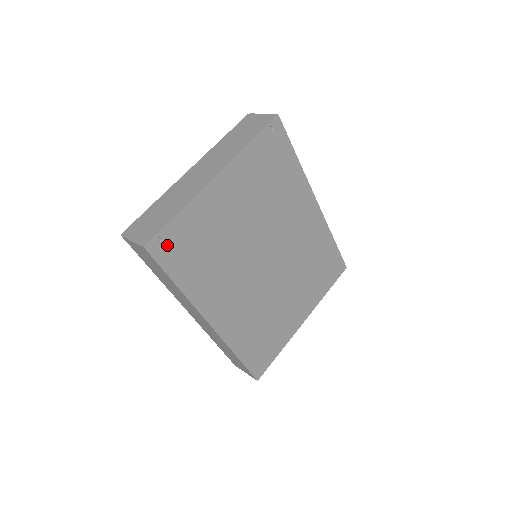
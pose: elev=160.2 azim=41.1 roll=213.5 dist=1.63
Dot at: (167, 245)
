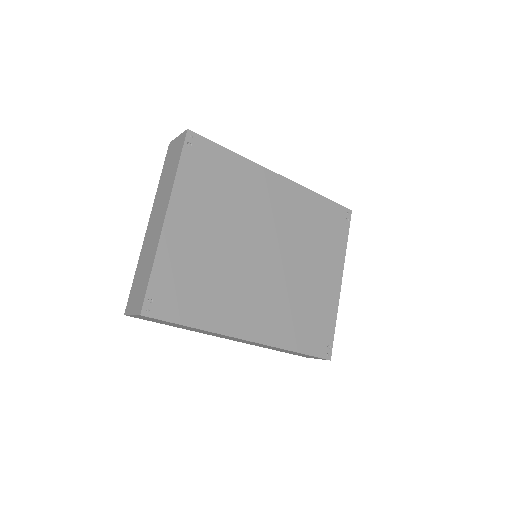
Dot at: (161, 300)
